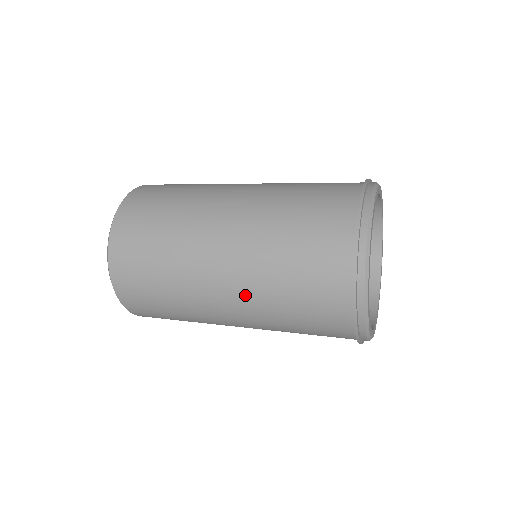
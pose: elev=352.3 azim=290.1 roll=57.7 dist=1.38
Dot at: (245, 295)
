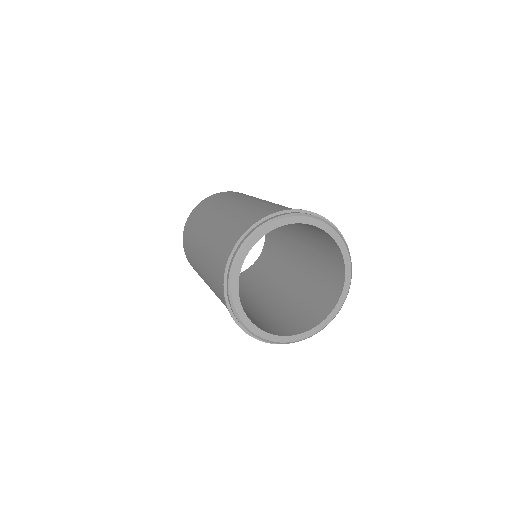
Dot at: (205, 264)
